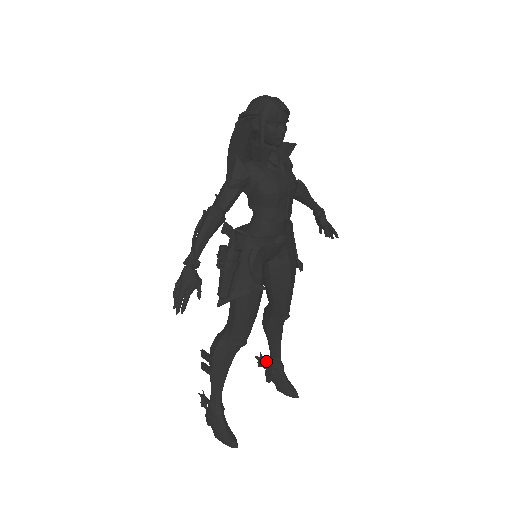
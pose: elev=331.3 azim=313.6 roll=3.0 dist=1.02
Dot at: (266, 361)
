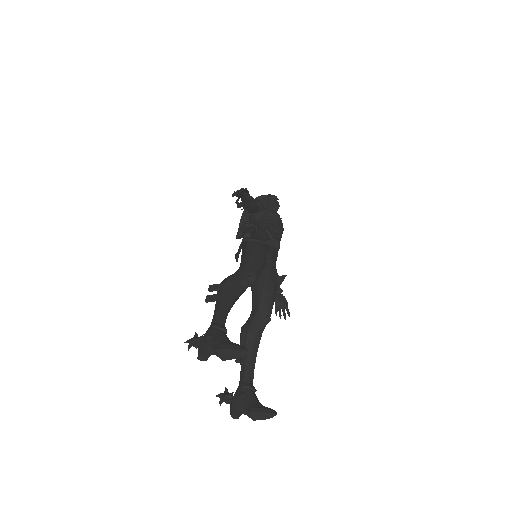
Dot at: (232, 393)
